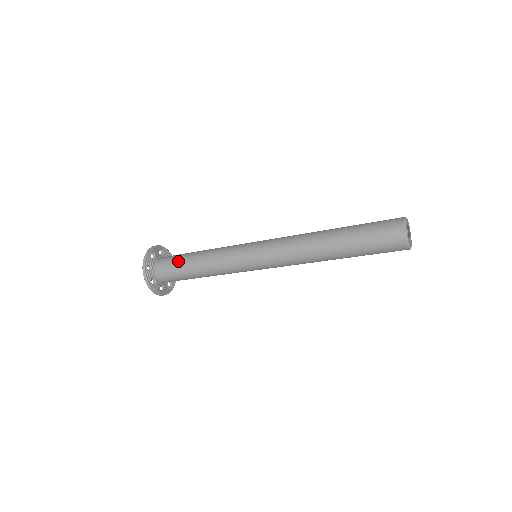
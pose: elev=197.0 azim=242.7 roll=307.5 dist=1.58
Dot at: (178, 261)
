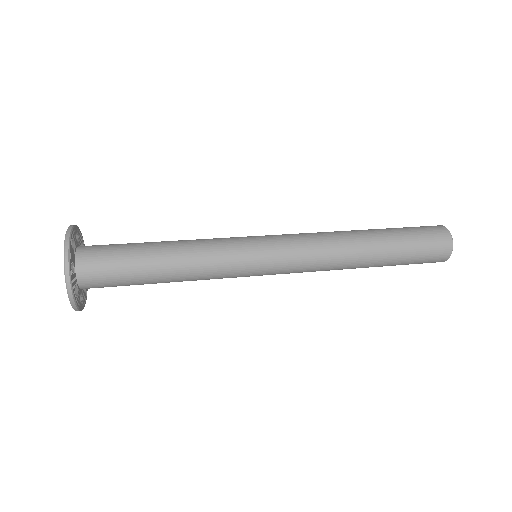
Dot at: (130, 275)
